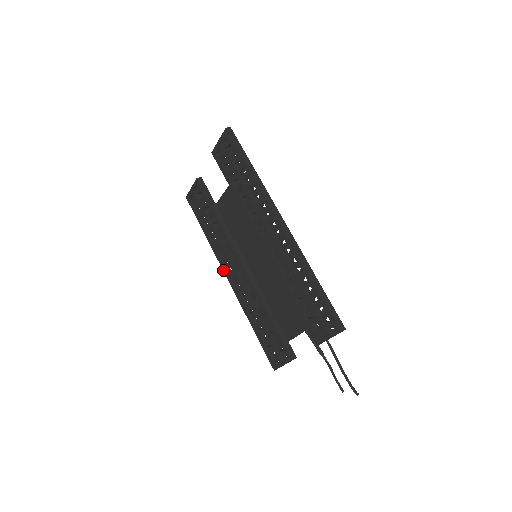
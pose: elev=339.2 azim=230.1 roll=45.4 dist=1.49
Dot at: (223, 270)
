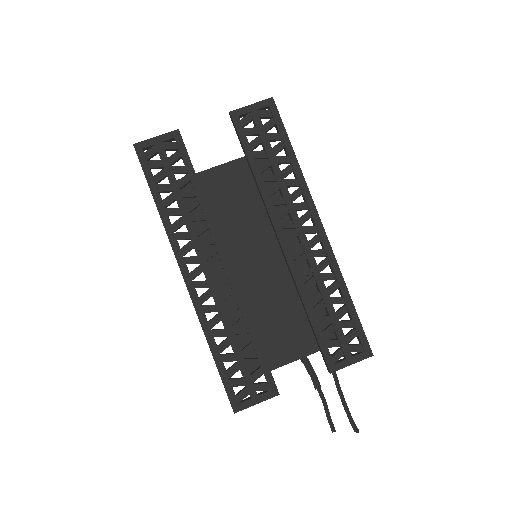
Dot at: (179, 264)
